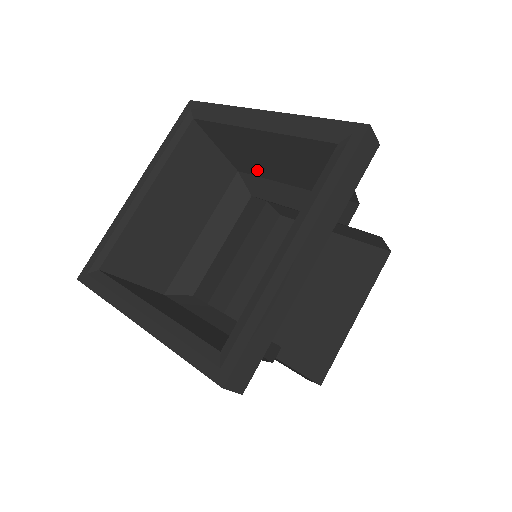
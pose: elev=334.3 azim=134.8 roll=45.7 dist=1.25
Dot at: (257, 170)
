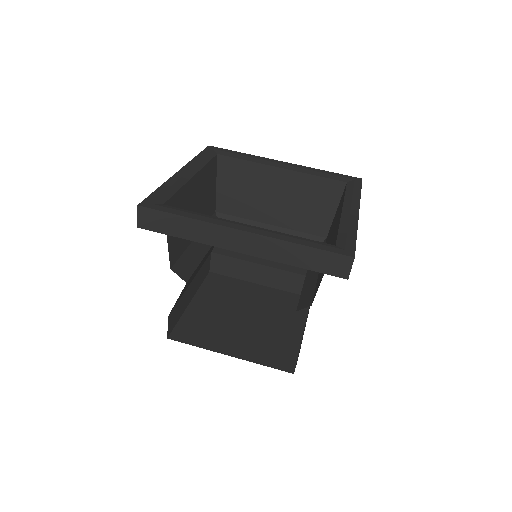
Dot at: occluded
